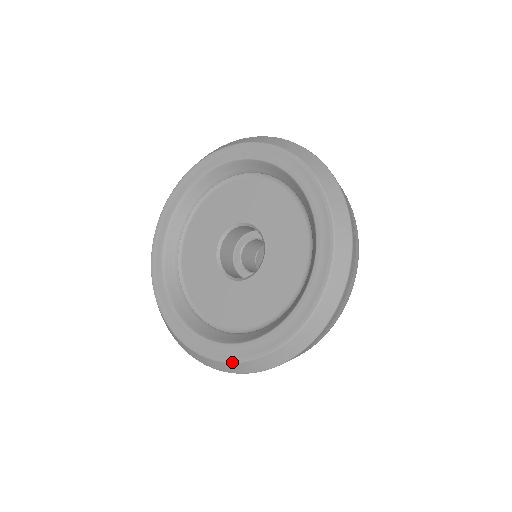
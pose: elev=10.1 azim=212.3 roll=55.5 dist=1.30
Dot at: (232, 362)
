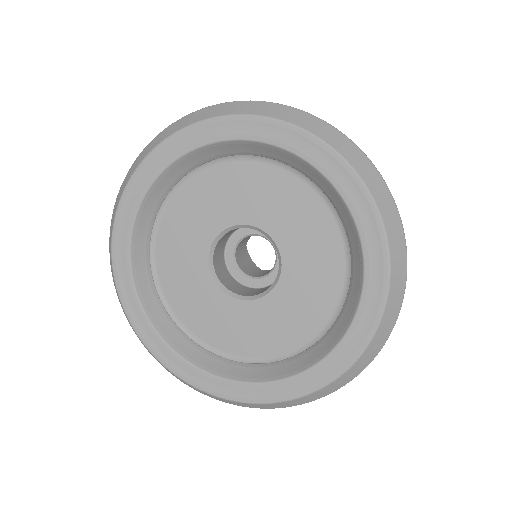
Dot at: (327, 385)
